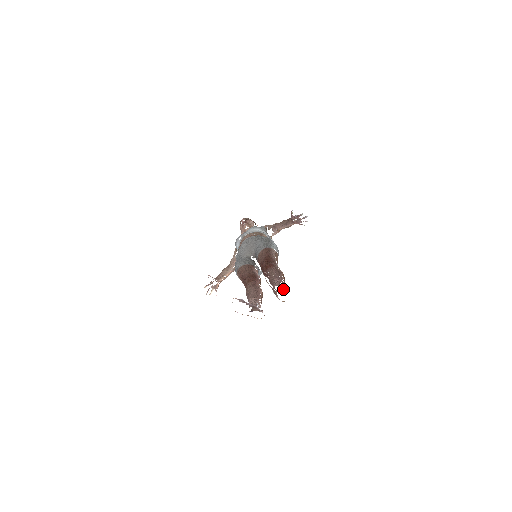
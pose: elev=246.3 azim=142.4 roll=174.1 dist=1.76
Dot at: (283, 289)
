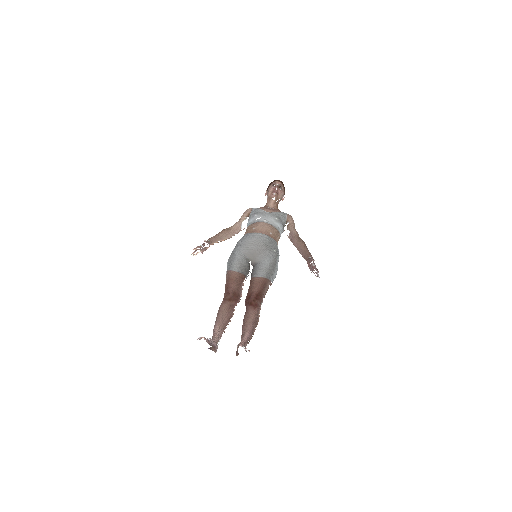
Dot at: (246, 351)
